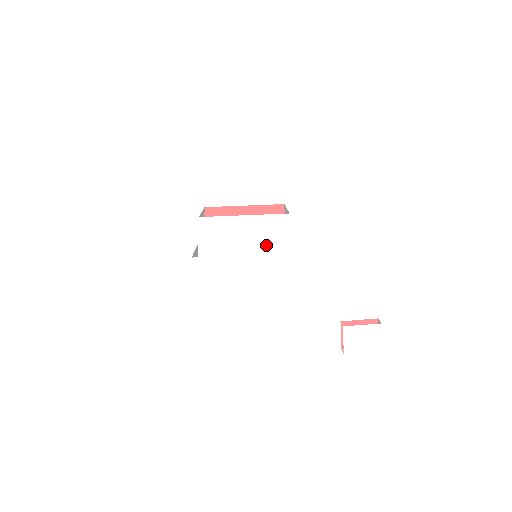
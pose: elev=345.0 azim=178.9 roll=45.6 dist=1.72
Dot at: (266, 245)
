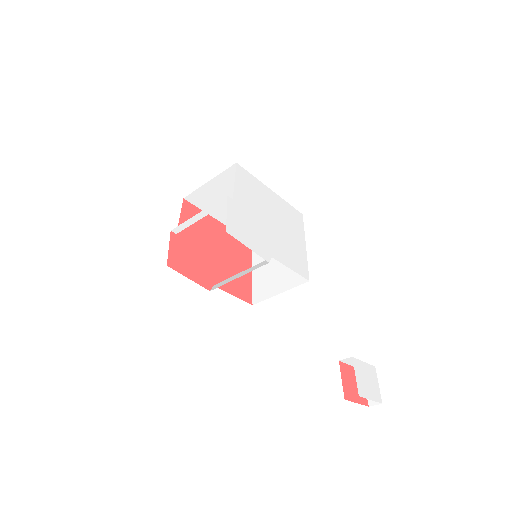
Dot at: (289, 230)
